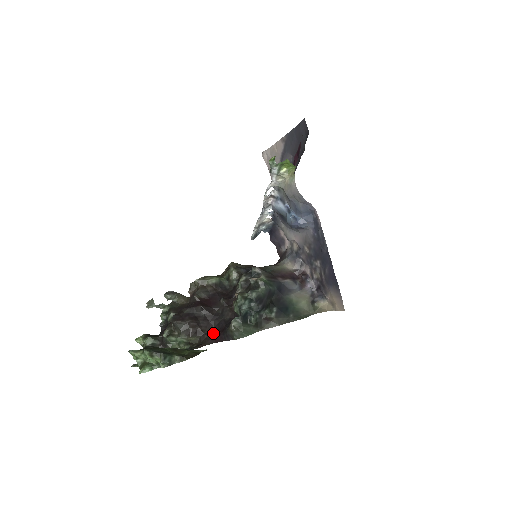
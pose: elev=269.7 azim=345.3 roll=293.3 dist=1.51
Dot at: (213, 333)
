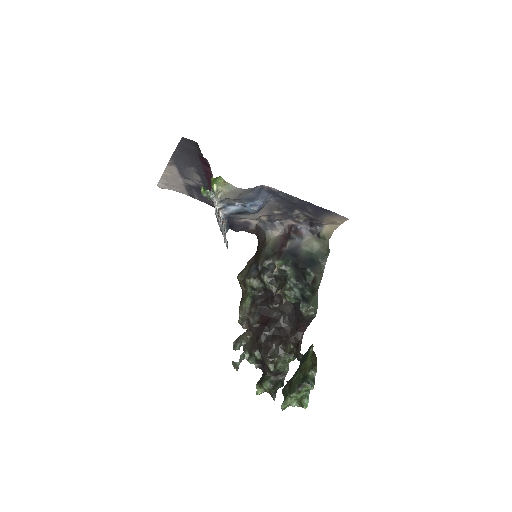
Dot at: (294, 330)
